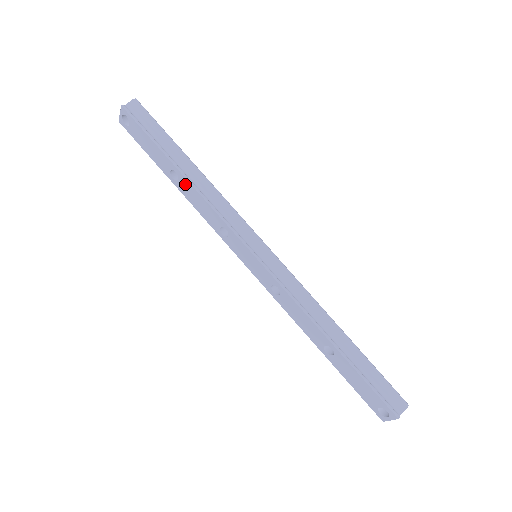
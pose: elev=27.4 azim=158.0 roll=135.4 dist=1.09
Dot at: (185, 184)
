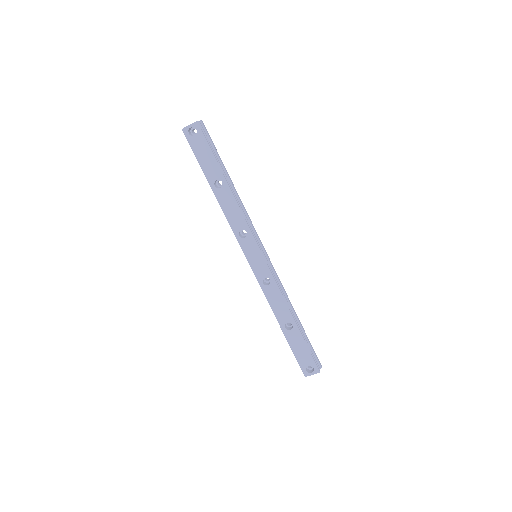
Dot at: (226, 193)
